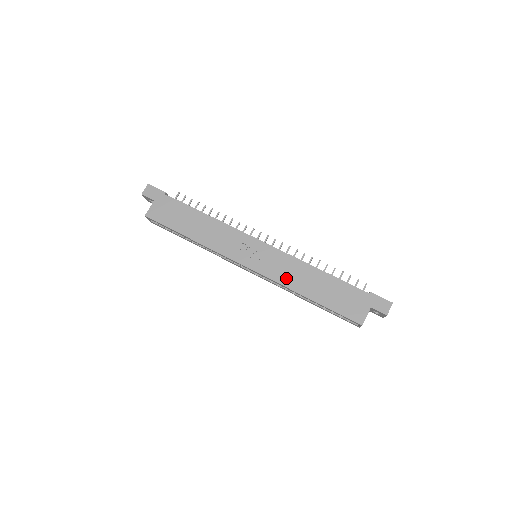
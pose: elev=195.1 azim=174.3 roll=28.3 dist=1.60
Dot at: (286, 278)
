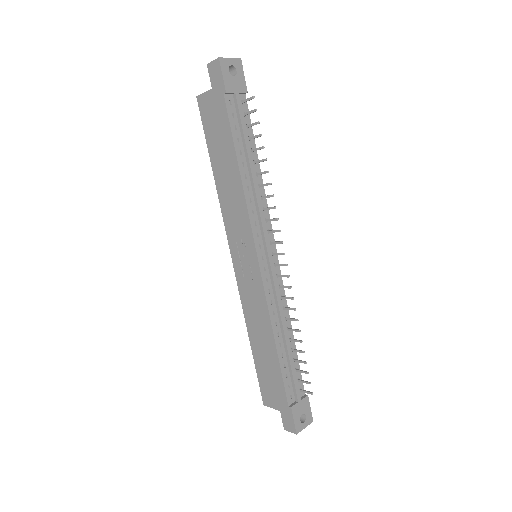
Dot at: (249, 309)
